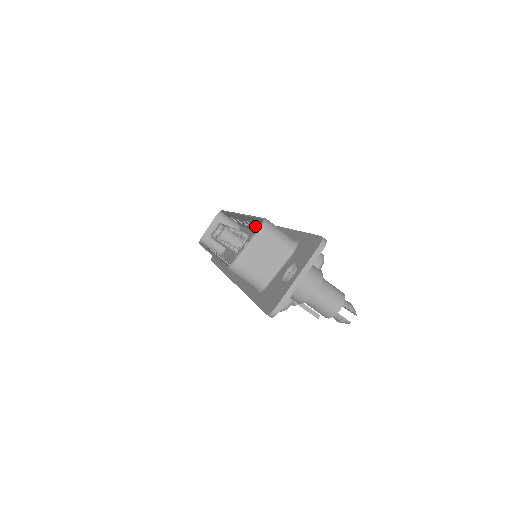
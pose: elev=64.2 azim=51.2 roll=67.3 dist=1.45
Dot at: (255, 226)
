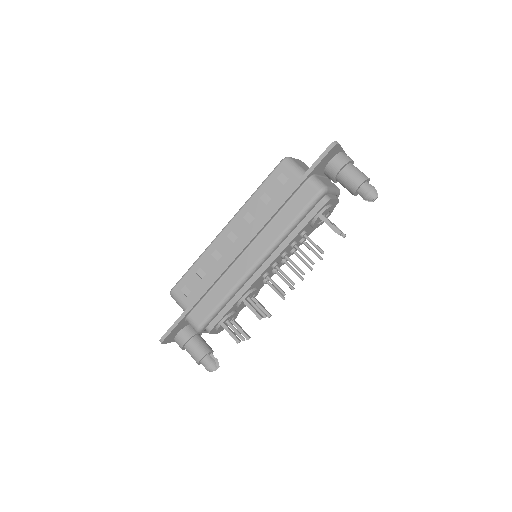
Dot at: occluded
